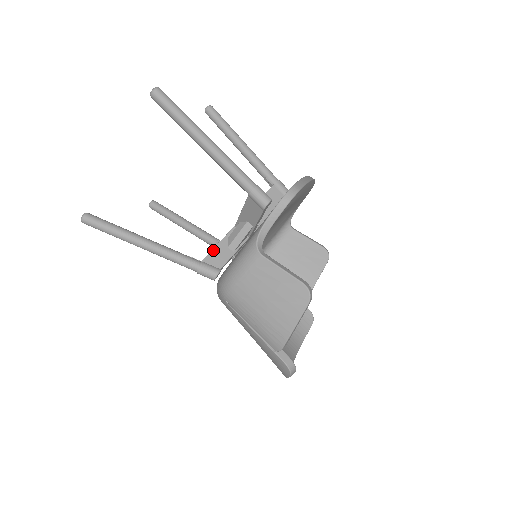
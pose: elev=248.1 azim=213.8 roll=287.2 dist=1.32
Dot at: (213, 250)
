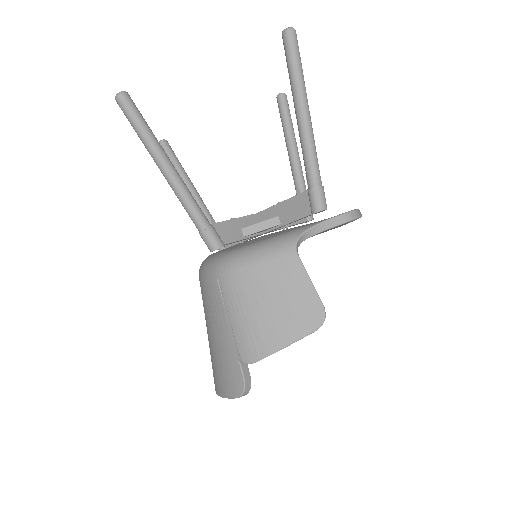
Dot at: (227, 221)
